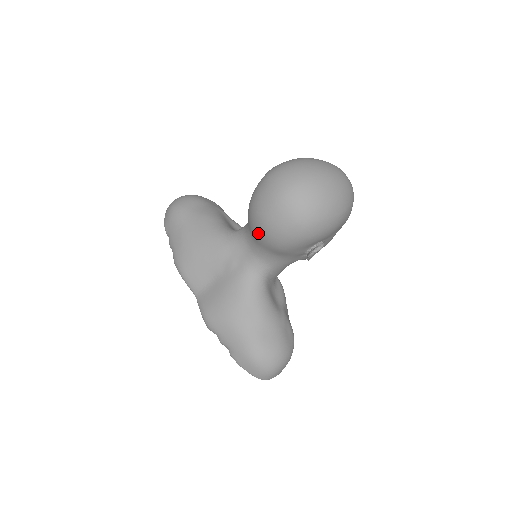
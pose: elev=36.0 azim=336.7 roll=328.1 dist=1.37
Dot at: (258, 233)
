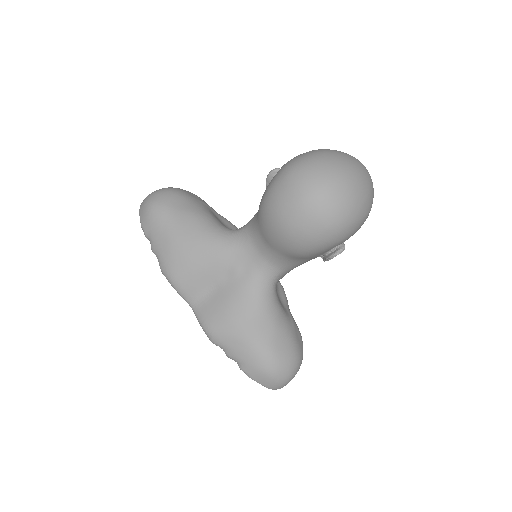
Dot at: (277, 239)
